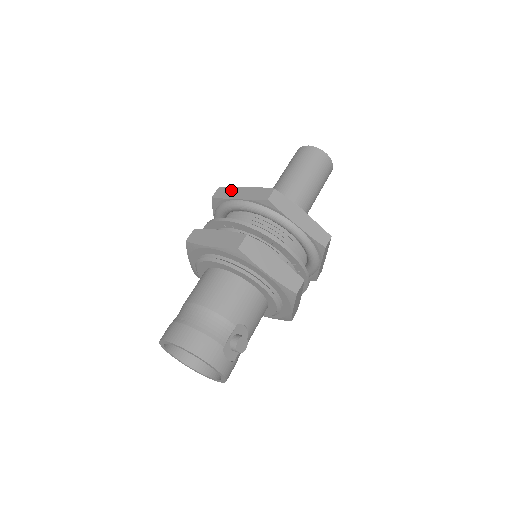
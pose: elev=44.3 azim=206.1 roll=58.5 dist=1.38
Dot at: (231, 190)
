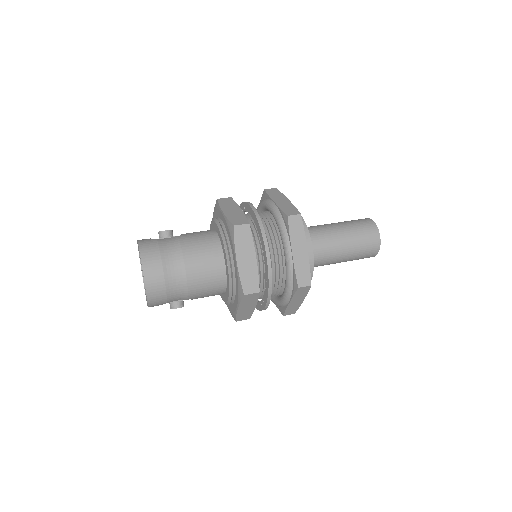
Dot at: (301, 235)
